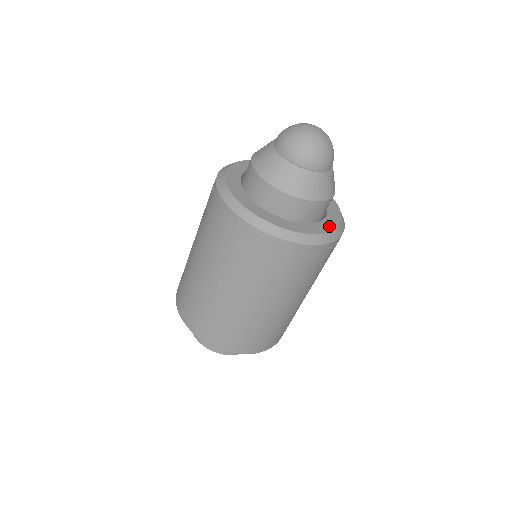
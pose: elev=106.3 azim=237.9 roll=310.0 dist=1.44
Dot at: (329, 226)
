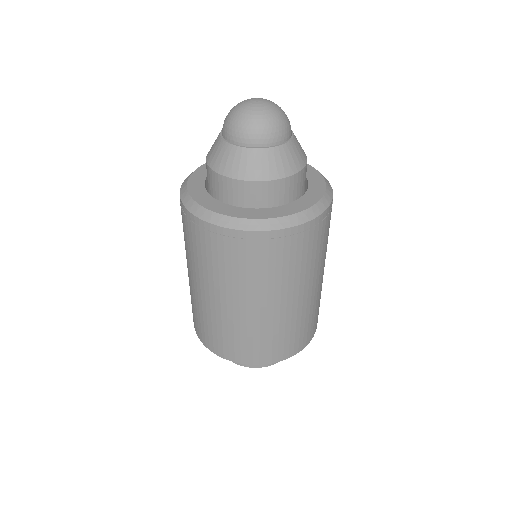
Dot at: (319, 186)
